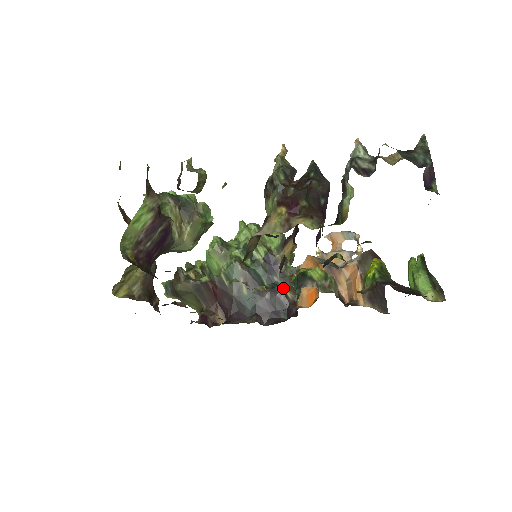
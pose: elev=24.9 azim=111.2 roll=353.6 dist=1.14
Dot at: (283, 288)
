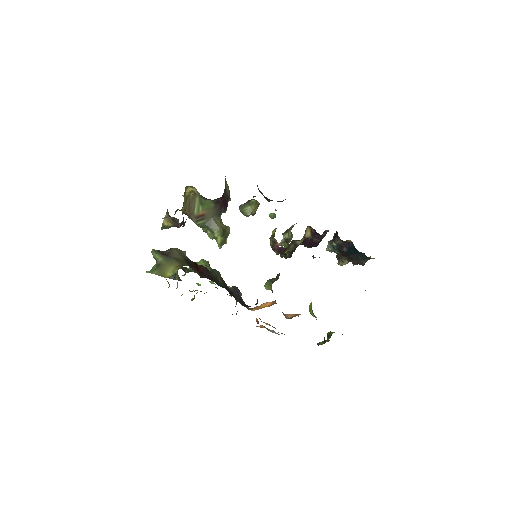
Dot at: occluded
